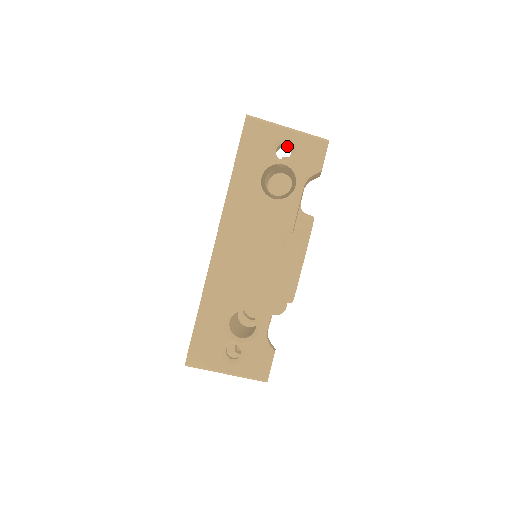
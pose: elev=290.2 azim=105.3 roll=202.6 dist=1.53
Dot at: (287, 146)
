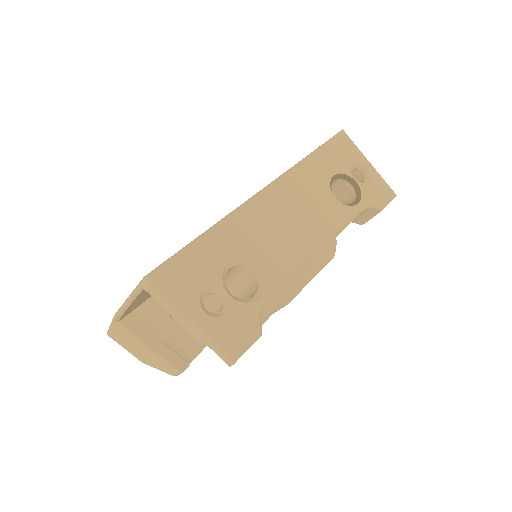
Dot at: occluded
